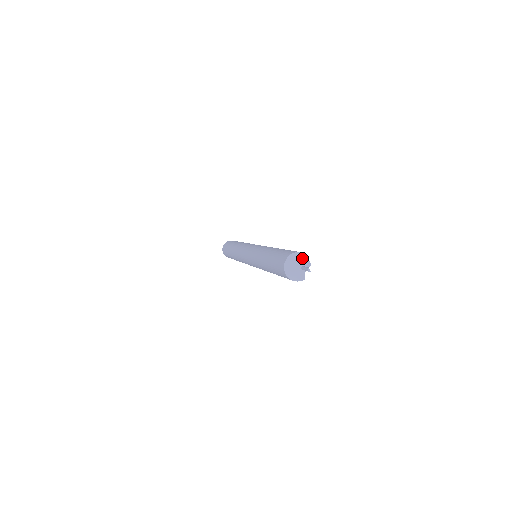
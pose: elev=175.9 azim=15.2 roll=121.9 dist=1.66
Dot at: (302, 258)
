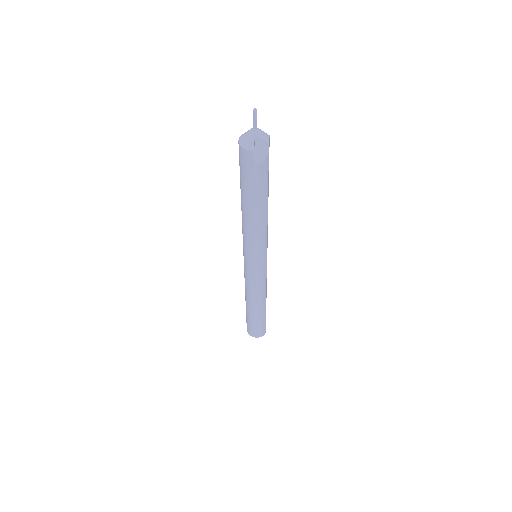
Dot at: (263, 131)
